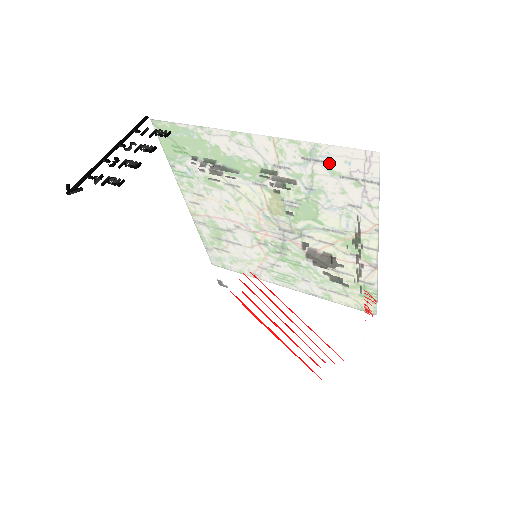
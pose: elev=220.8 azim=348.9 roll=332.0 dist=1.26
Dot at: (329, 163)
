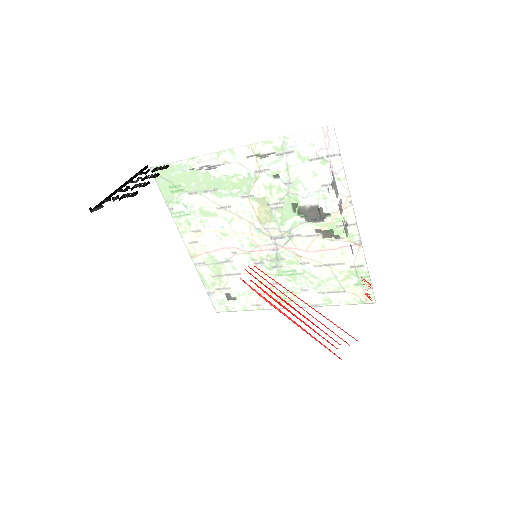
Dot at: occluded
